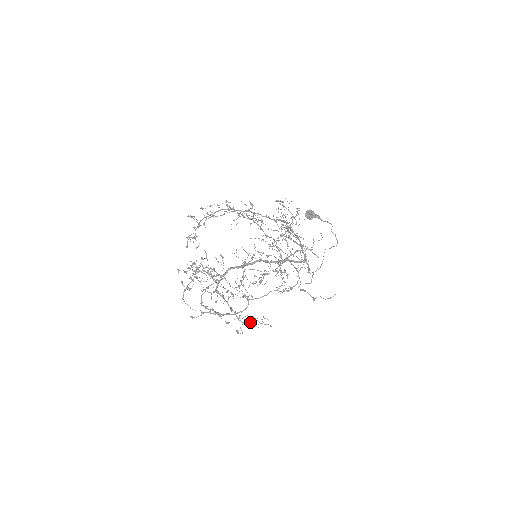
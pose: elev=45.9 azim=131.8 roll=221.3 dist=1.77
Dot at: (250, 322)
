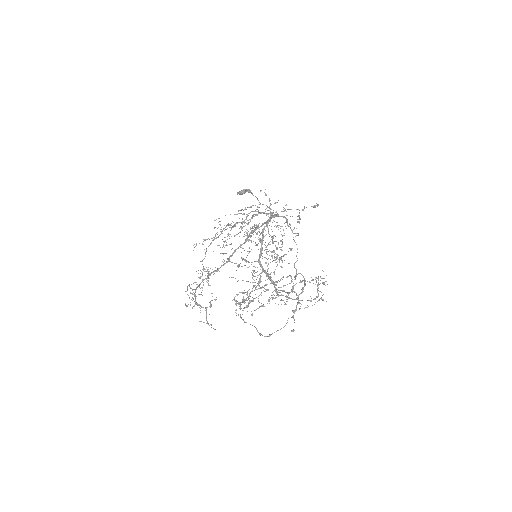
Dot at: occluded
